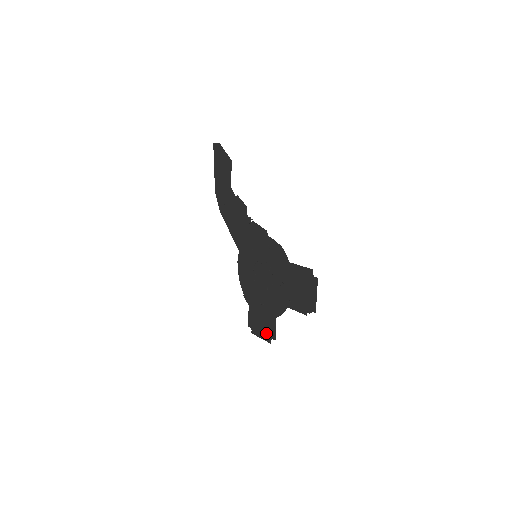
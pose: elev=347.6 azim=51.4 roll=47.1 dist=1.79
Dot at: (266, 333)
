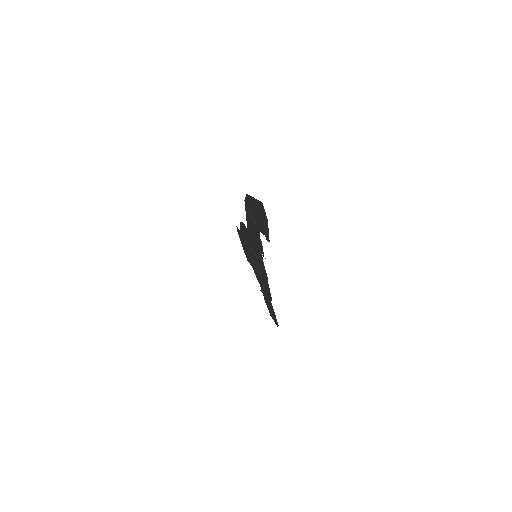
Dot at: (244, 251)
